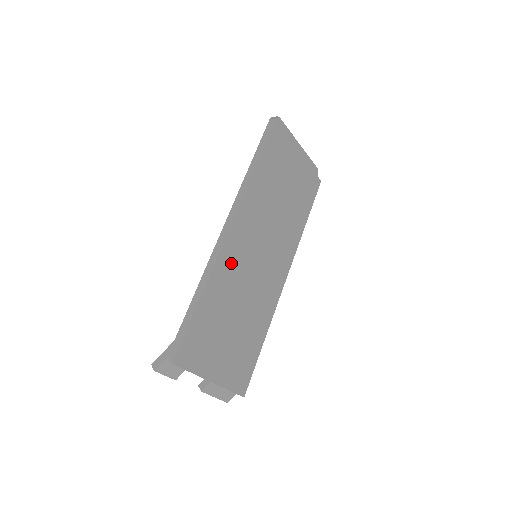
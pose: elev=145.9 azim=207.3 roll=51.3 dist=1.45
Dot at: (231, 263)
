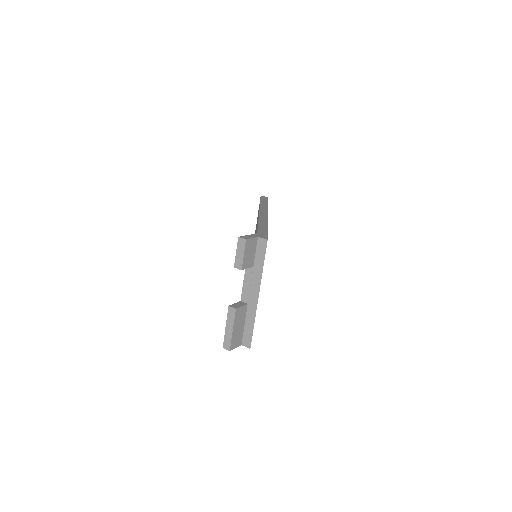
Dot at: occluded
